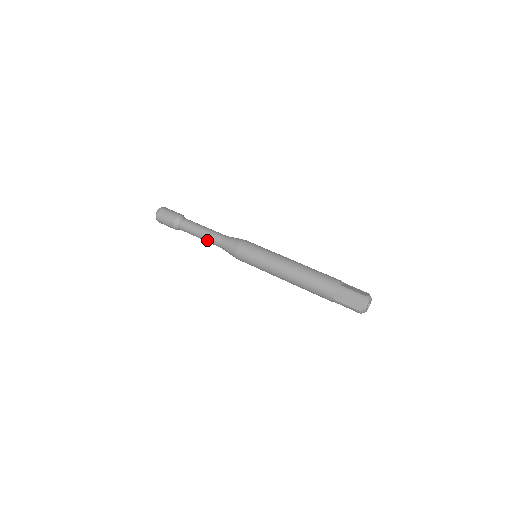
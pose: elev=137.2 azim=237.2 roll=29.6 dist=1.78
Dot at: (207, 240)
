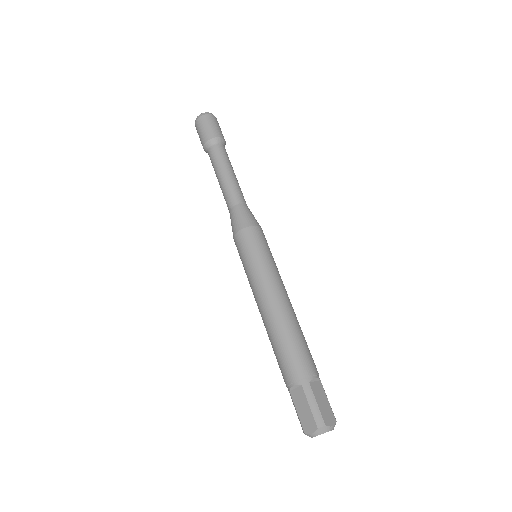
Dot at: (223, 192)
